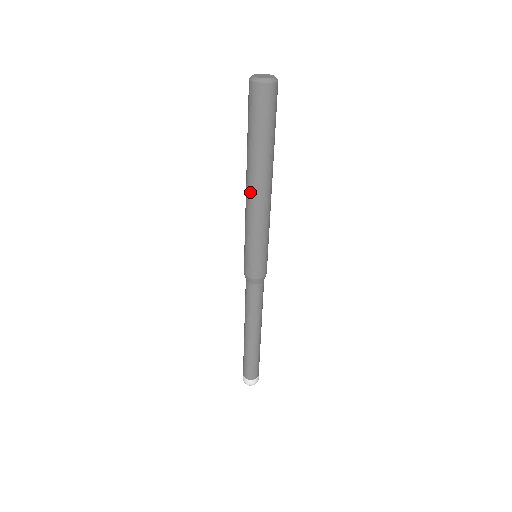
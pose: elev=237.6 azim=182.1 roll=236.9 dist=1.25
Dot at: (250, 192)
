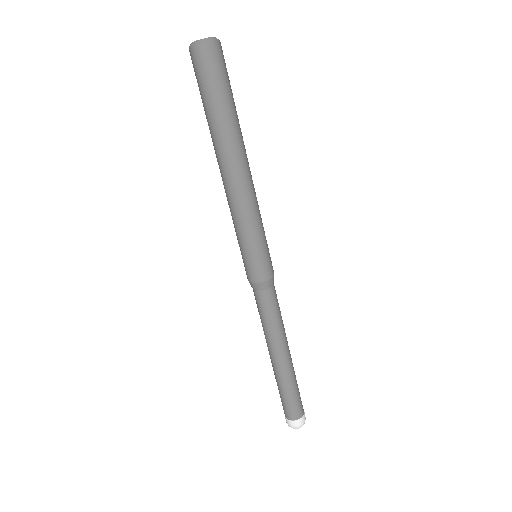
Dot at: (225, 176)
